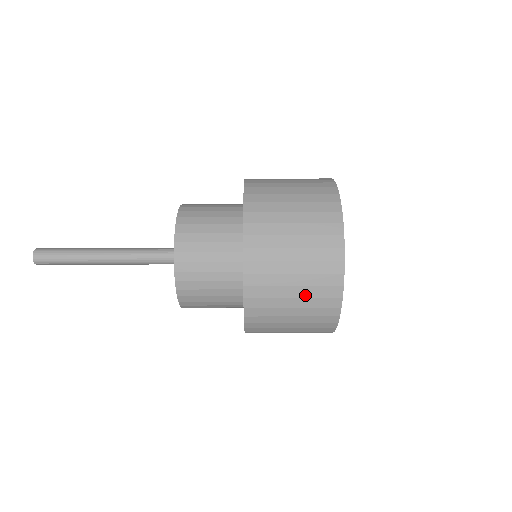
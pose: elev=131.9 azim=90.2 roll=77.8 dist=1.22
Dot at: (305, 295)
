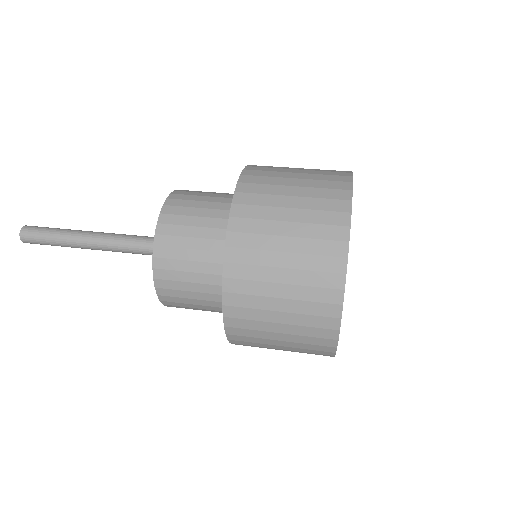
Dot at: (296, 296)
